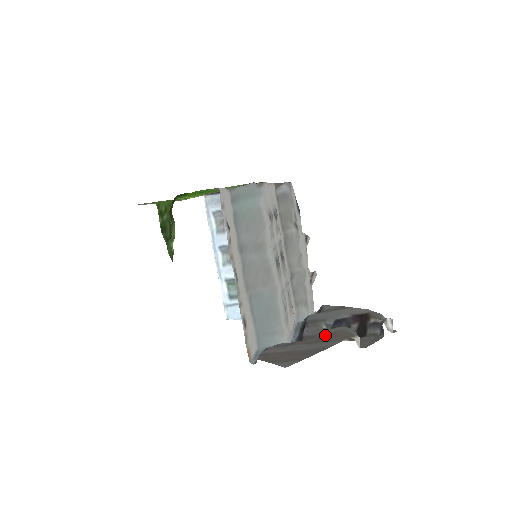
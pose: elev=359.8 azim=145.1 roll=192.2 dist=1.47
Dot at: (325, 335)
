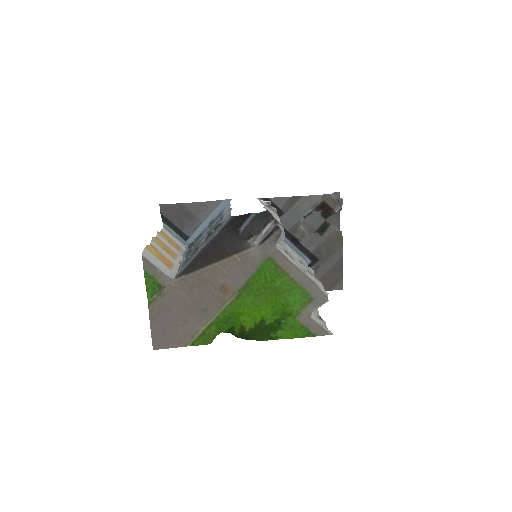
Dot at: (325, 245)
